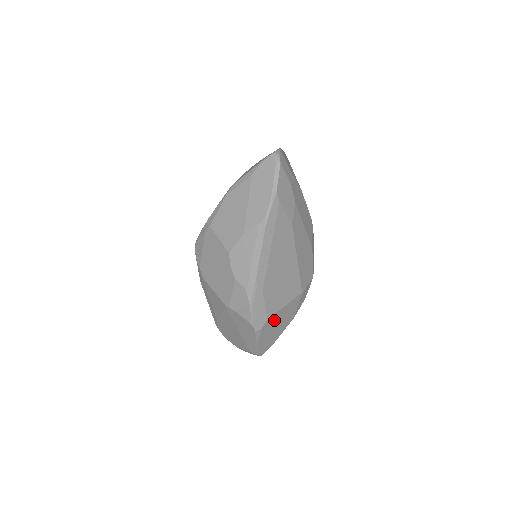
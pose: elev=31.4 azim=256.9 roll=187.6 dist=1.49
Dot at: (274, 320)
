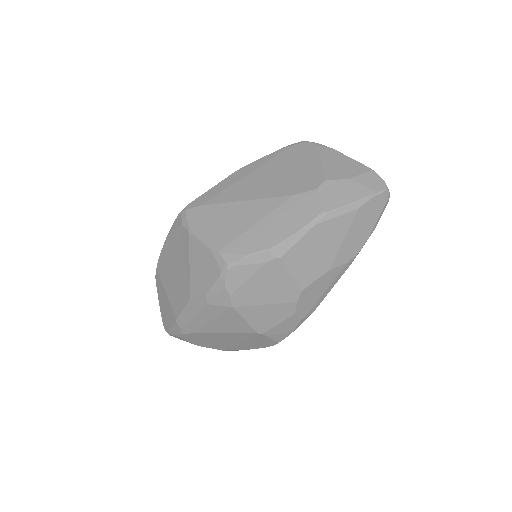
Dot at: occluded
